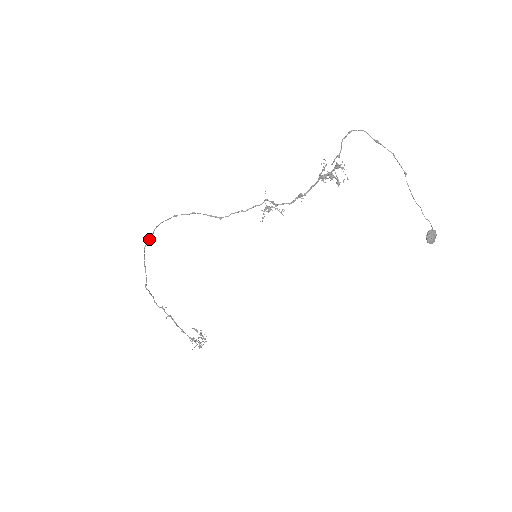
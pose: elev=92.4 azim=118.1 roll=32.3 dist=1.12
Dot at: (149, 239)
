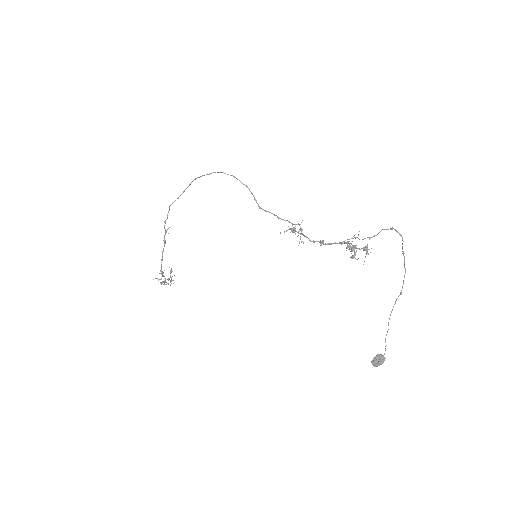
Dot at: (204, 175)
